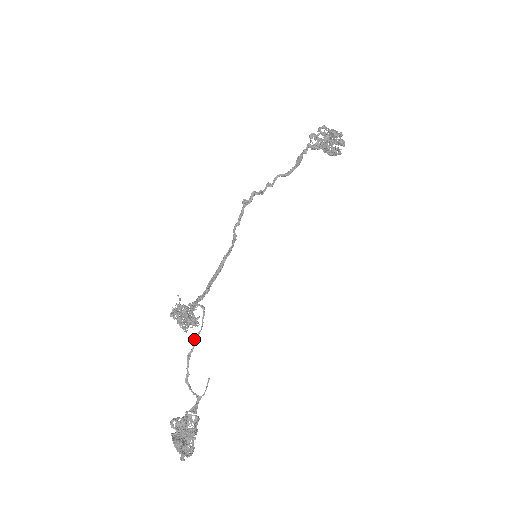
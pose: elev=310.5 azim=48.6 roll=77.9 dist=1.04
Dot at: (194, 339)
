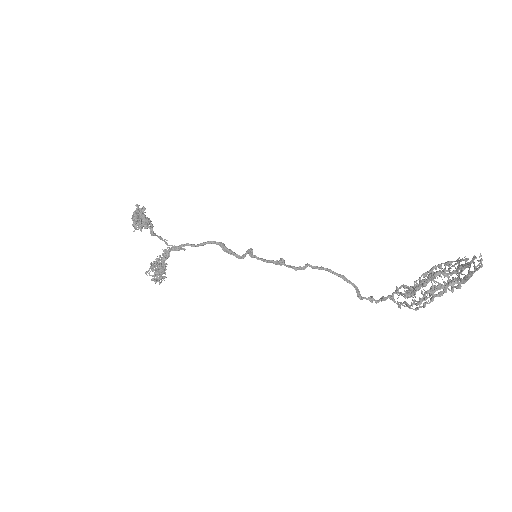
Dot at: occluded
